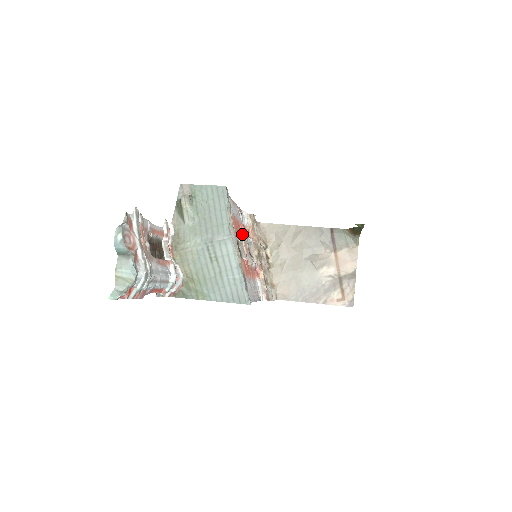
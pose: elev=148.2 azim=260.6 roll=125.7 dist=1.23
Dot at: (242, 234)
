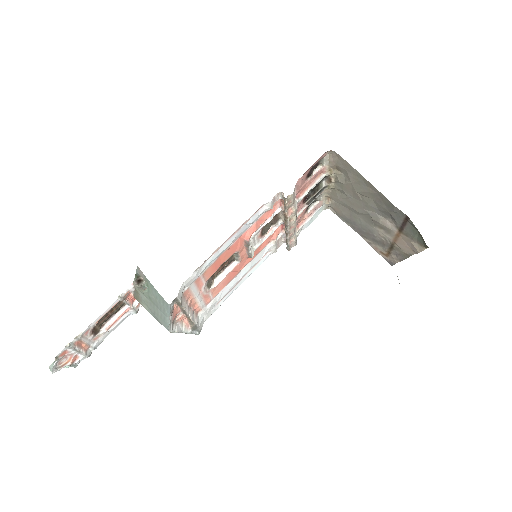
Dot at: (243, 242)
